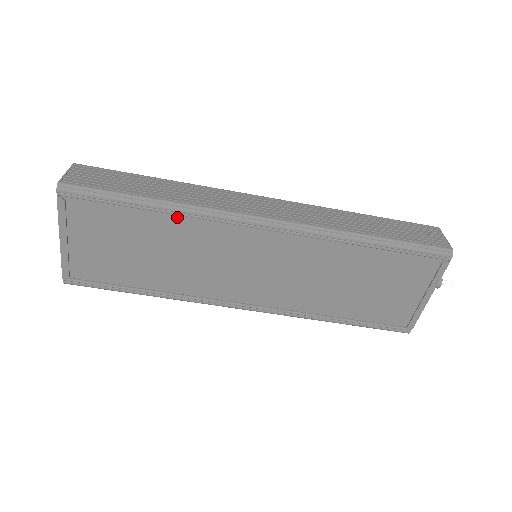
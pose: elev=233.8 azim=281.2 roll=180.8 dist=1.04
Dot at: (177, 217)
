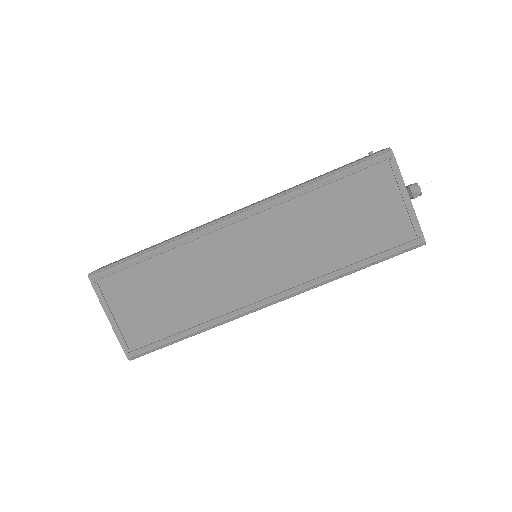
Dot at: (174, 251)
